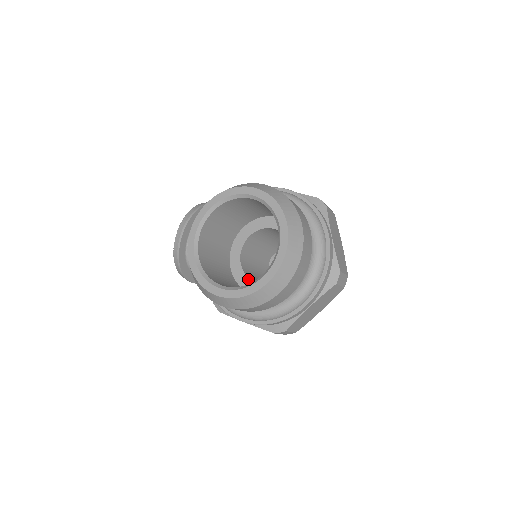
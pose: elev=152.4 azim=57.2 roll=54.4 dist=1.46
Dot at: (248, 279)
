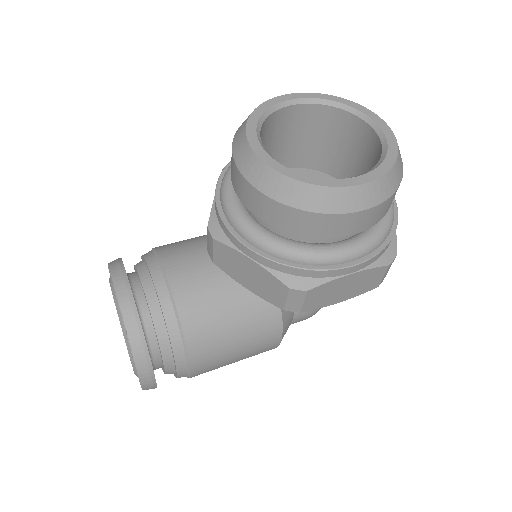
Dot at: occluded
